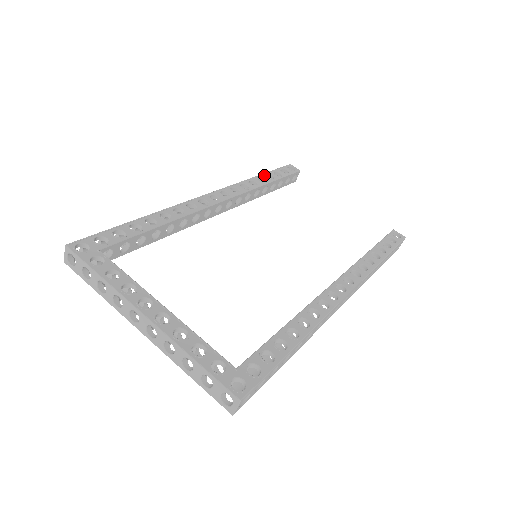
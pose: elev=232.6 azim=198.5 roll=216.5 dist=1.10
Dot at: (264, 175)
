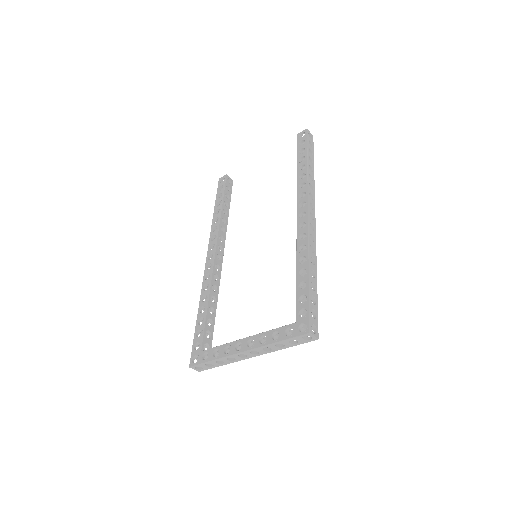
Dot at: (215, 207)
